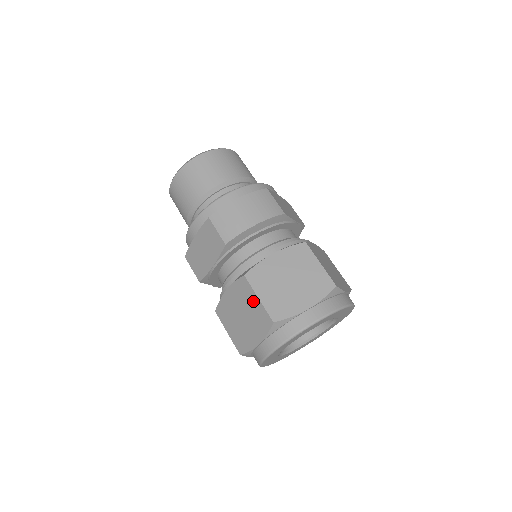
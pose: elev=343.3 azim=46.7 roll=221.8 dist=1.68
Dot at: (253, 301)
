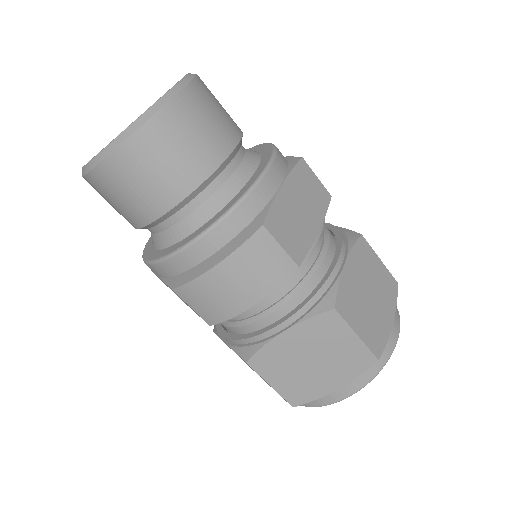
Dot at: (263, 379)
